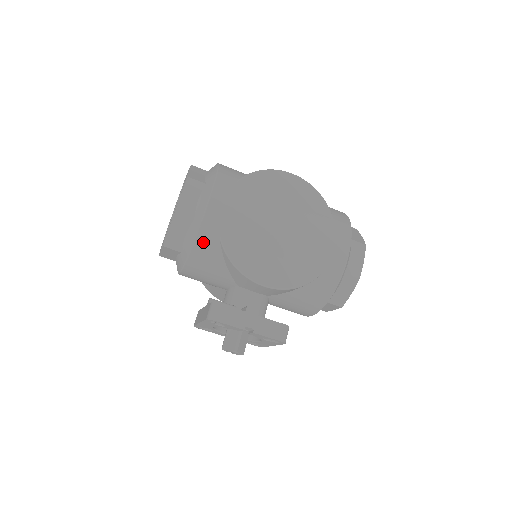
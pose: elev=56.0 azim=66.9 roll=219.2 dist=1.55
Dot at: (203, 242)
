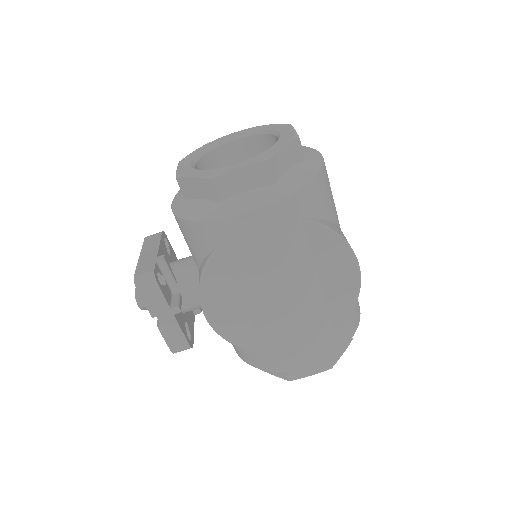
Dot at: (202, 230)
